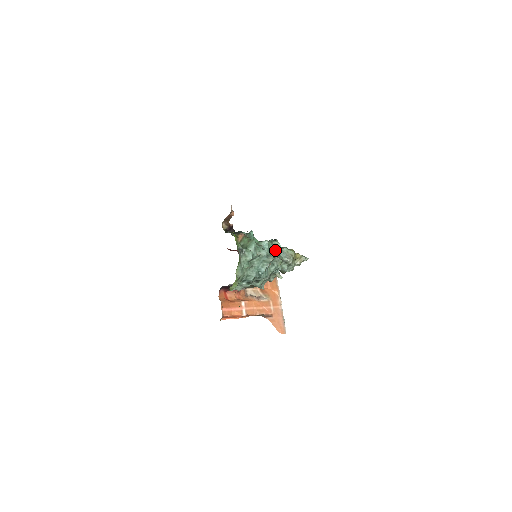
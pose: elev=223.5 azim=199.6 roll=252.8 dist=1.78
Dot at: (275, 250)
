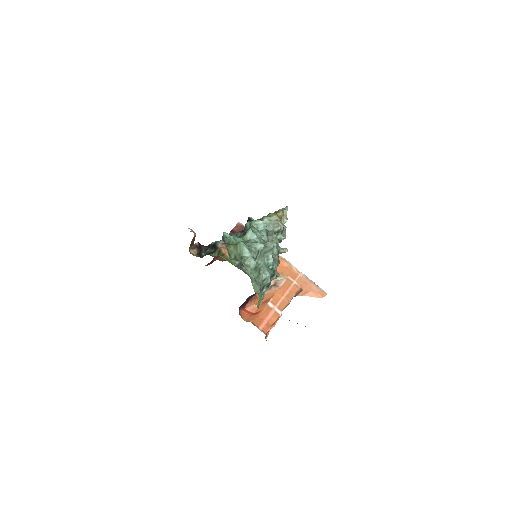
Dot at: (263, 231)
